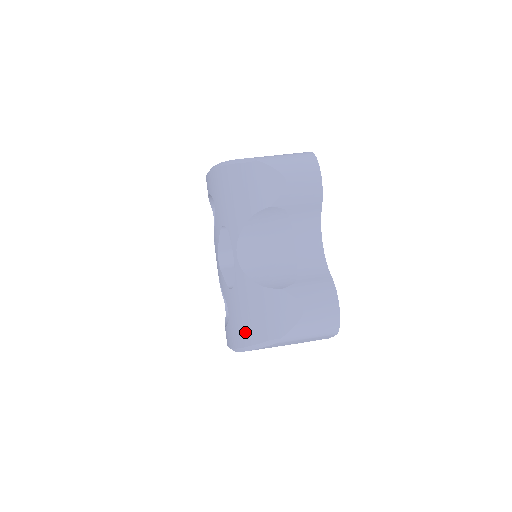
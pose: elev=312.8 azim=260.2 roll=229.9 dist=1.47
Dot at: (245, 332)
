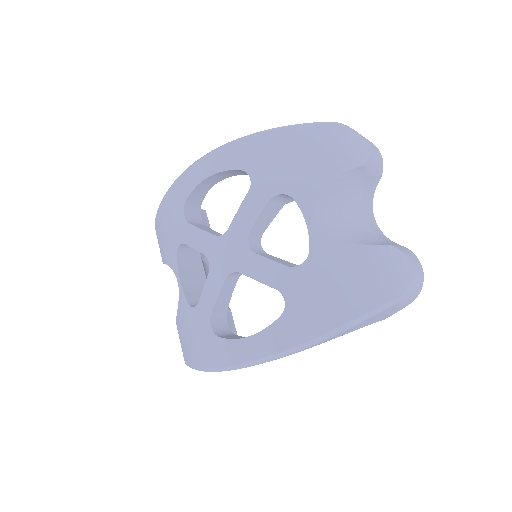
Dot at: (338, 308)
